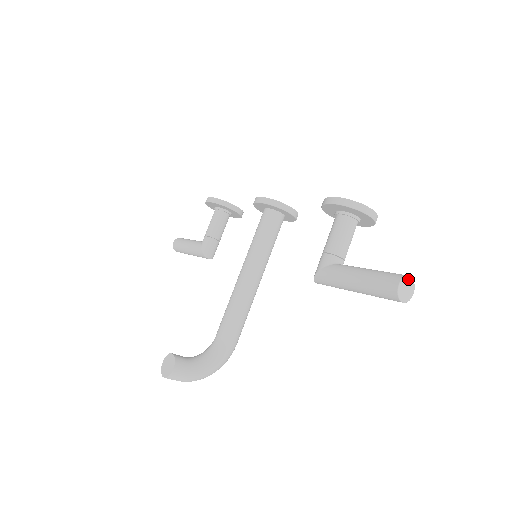
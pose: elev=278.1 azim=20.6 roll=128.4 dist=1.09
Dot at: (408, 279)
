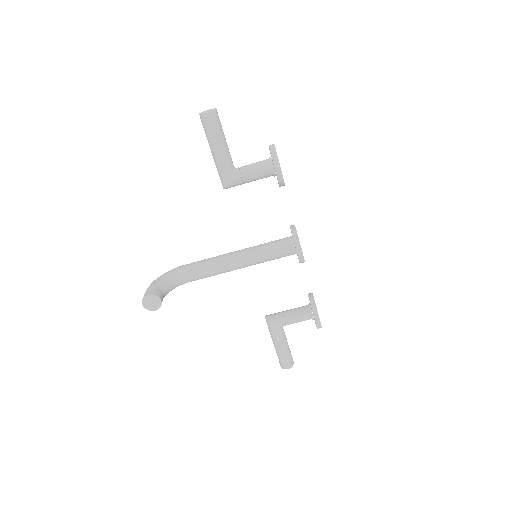
Dot at: (292, 364)
